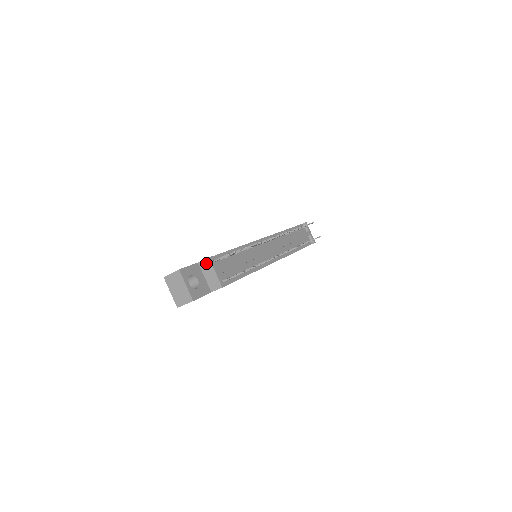
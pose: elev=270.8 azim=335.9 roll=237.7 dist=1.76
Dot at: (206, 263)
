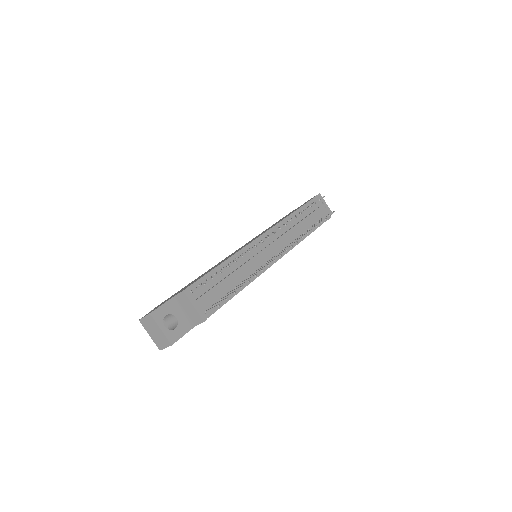
Dot at: (182, 297)
